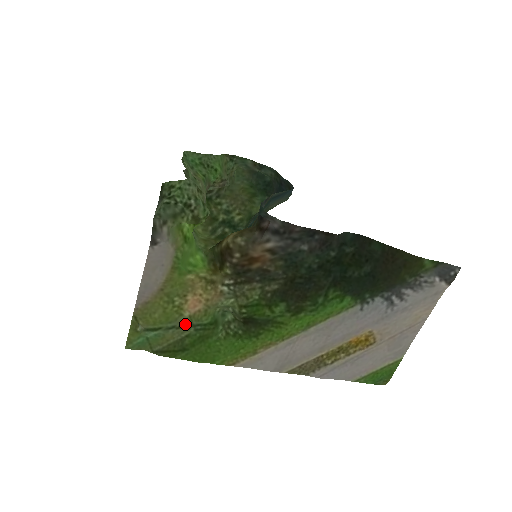
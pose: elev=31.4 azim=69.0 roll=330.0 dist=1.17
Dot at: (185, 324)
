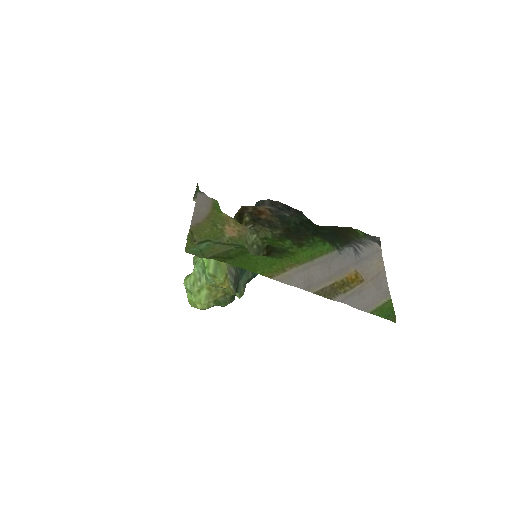
Dot at: (227, 243)
